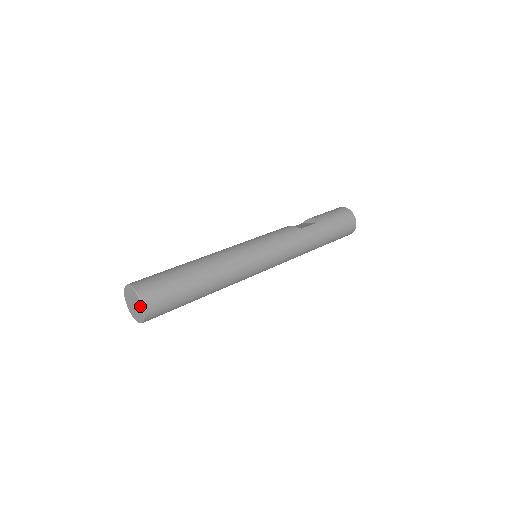
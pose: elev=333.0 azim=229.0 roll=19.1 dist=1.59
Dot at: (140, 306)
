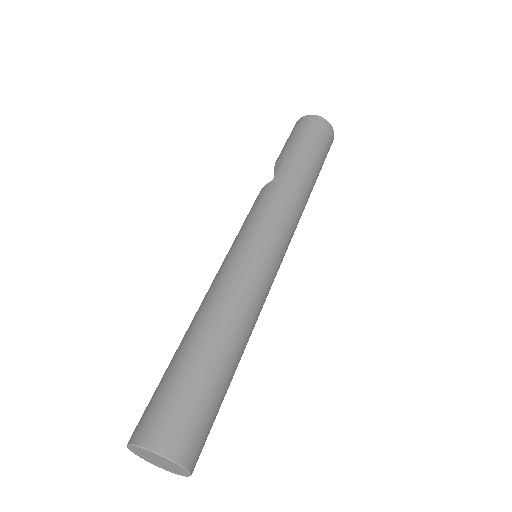
Dot at: (160, 458)
